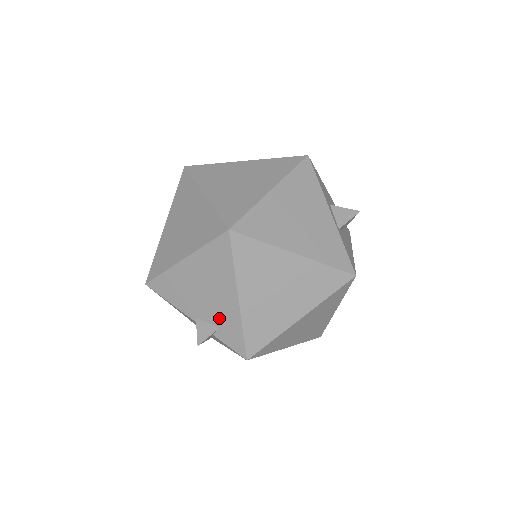
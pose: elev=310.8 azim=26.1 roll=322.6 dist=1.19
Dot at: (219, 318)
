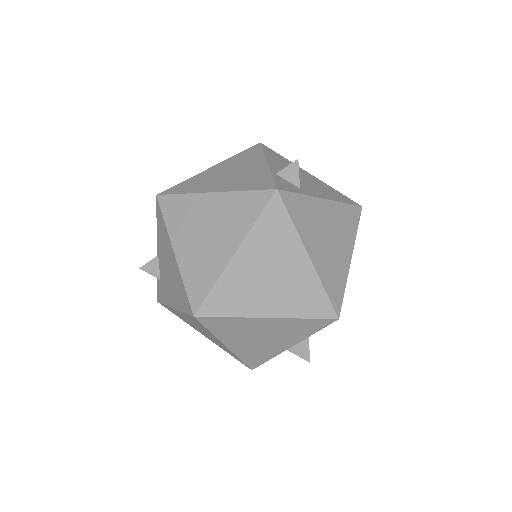
Dot at: (163, 282)
